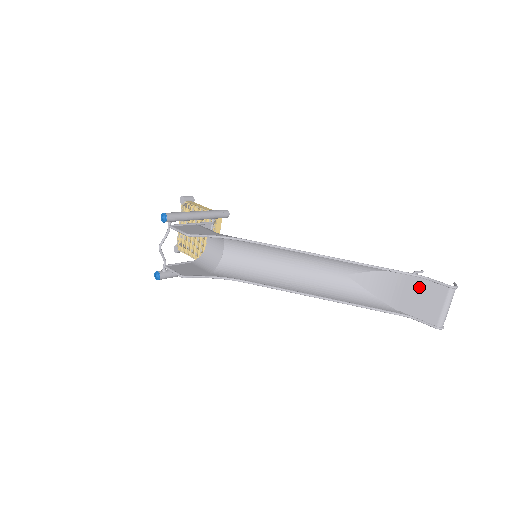
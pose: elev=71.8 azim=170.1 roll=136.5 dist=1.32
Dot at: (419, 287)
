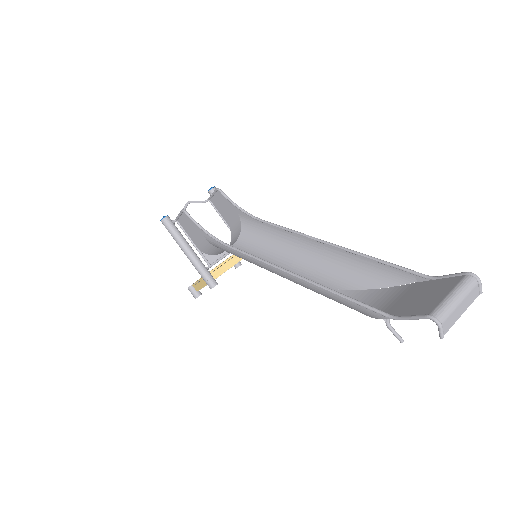
Dot at: (423, 288)
